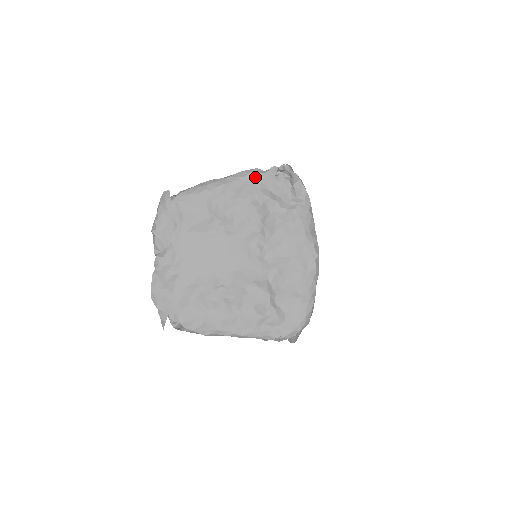
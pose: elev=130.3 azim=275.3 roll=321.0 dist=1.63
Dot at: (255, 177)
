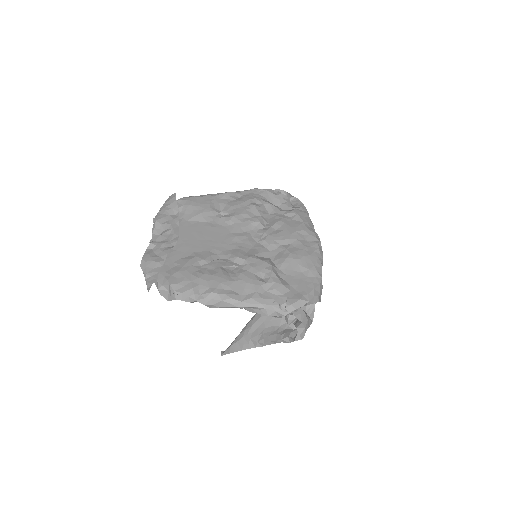
Dot at: (255, 192)
